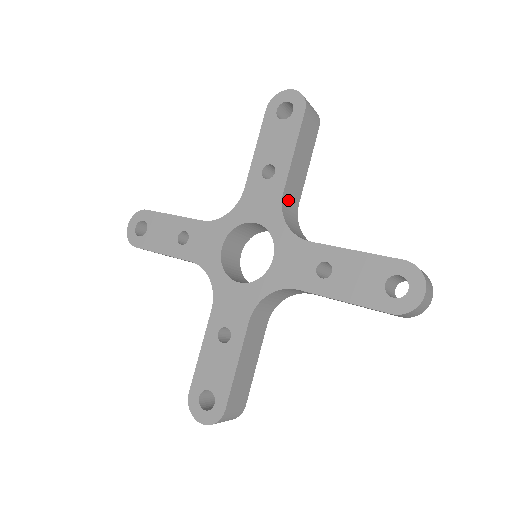
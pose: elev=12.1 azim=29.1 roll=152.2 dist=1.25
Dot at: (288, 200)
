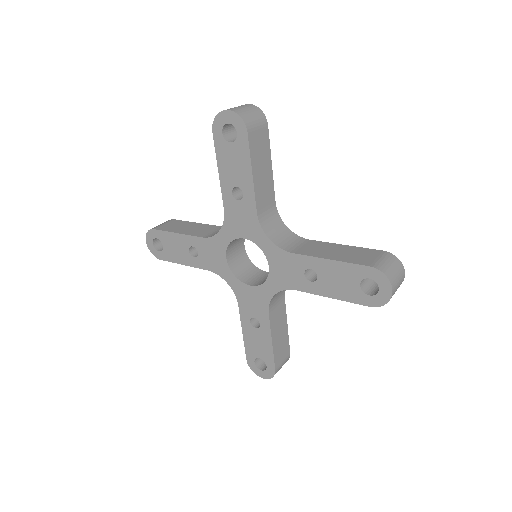
Dot at: (264, 211)
